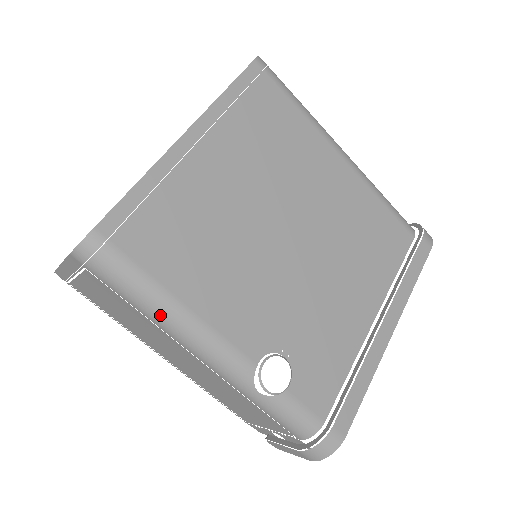
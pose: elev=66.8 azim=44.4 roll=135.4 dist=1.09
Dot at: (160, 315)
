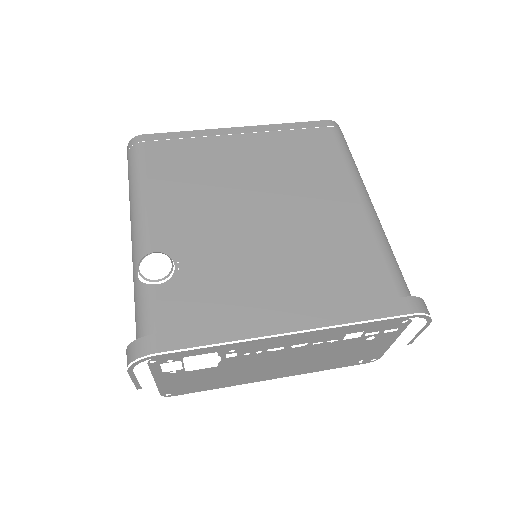
Dot at: (132, 192)
